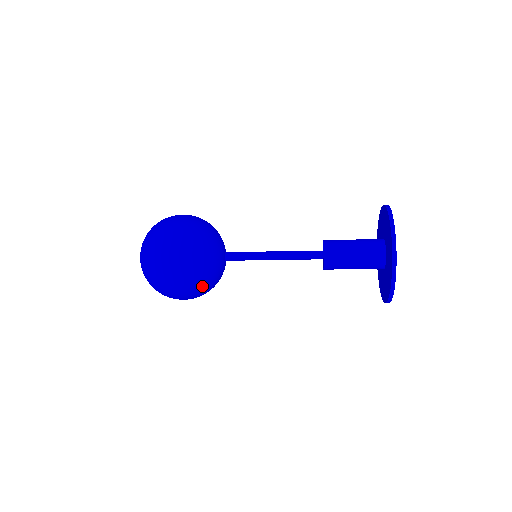
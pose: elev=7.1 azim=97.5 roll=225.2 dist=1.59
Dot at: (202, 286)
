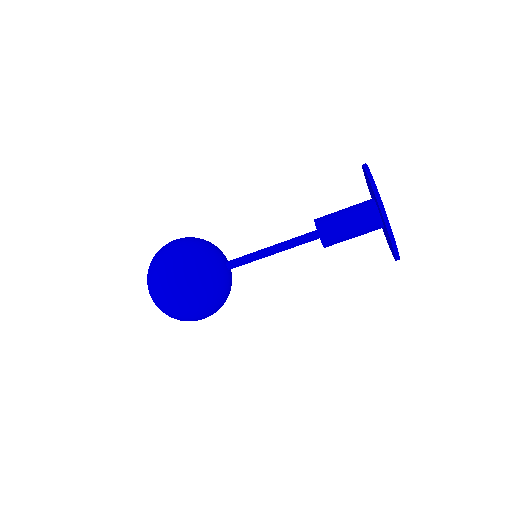
Dot at: (201, 281)
